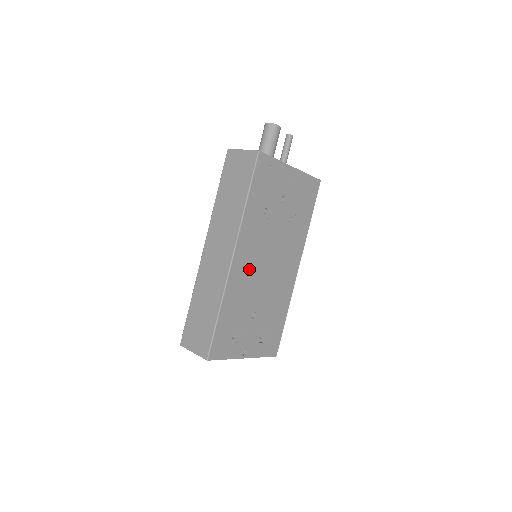
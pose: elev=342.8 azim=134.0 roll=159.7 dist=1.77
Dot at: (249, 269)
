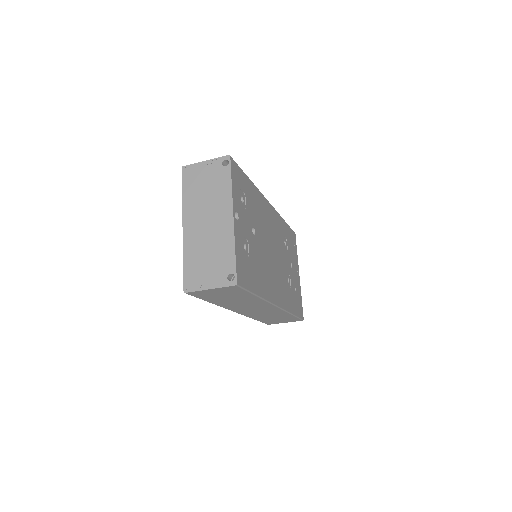
Dot at: (268, 223)
